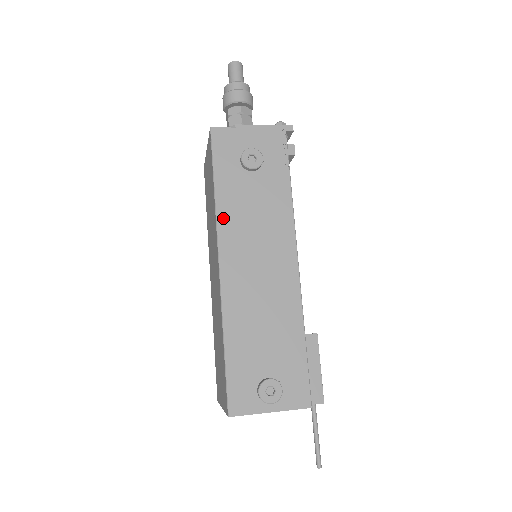
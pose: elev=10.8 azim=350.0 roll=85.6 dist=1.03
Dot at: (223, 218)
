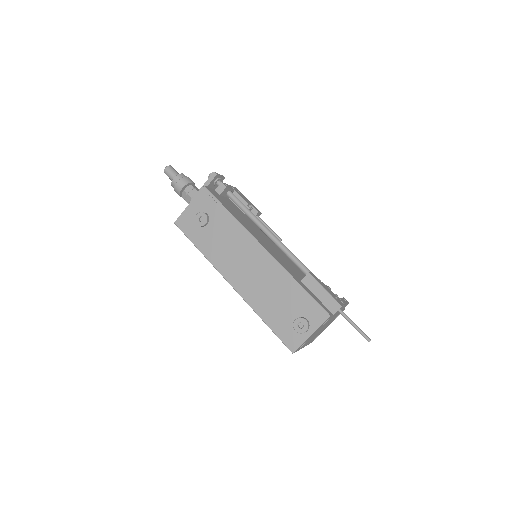
Dot at: (214, 261)
